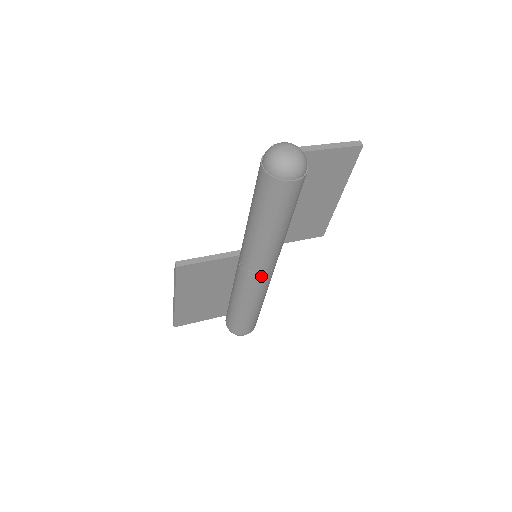
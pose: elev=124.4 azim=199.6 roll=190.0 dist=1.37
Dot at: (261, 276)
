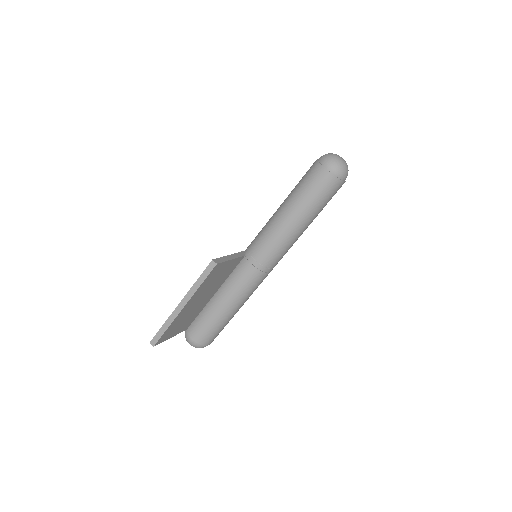
Dot at: (269, 271)
